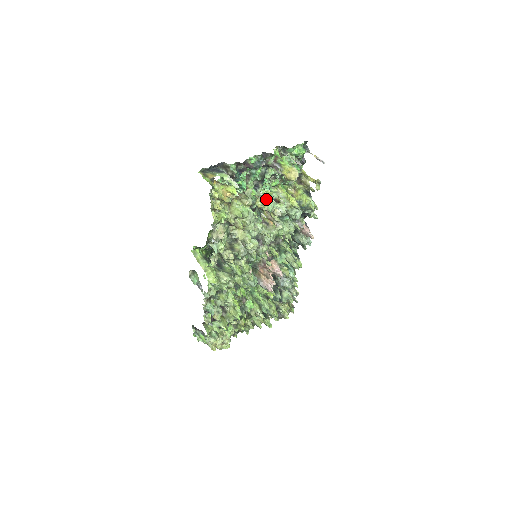
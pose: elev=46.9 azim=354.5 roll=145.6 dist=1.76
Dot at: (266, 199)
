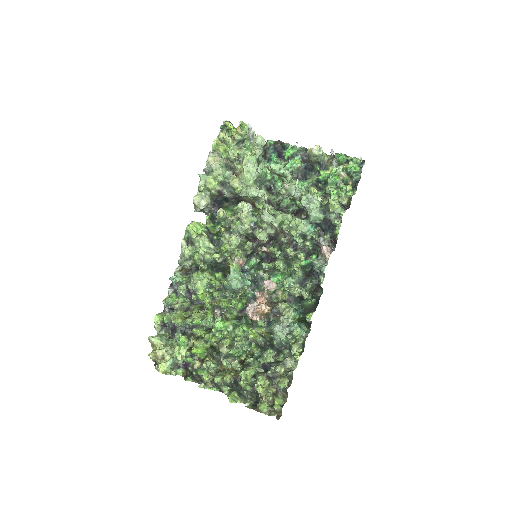
Dot at: occluded
